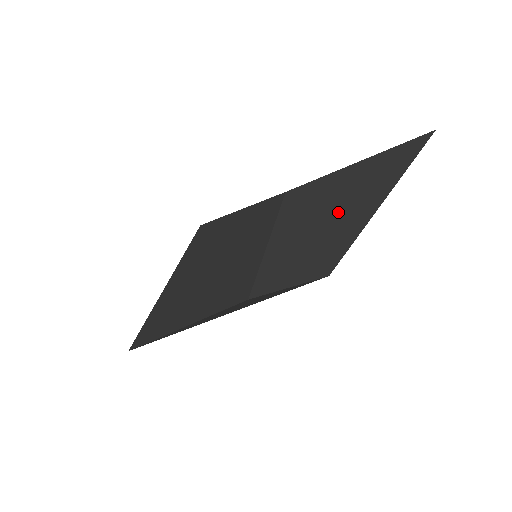
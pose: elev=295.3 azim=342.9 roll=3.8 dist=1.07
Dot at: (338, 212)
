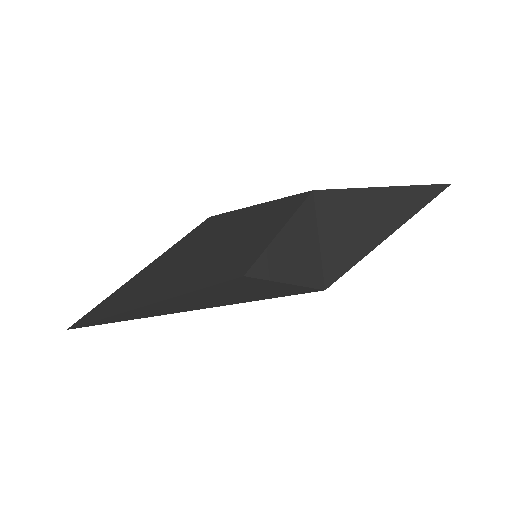
Dot at: (353, 227)
